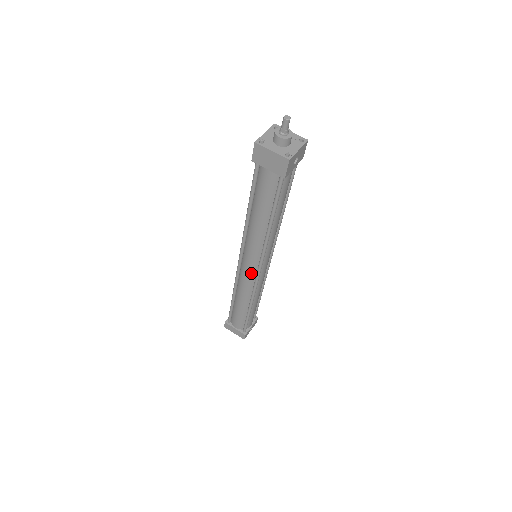
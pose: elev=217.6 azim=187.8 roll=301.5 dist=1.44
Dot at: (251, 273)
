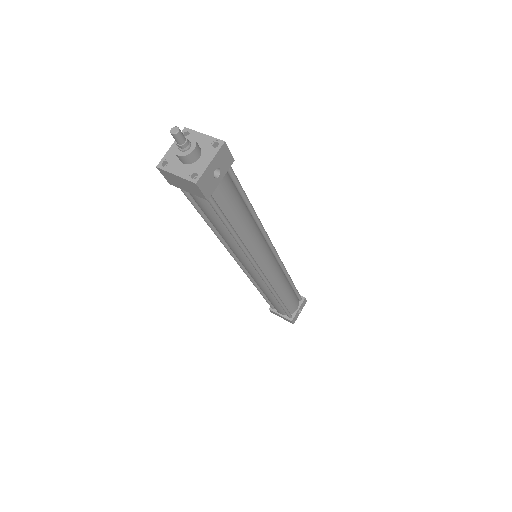
Dot at: (256, 276)
